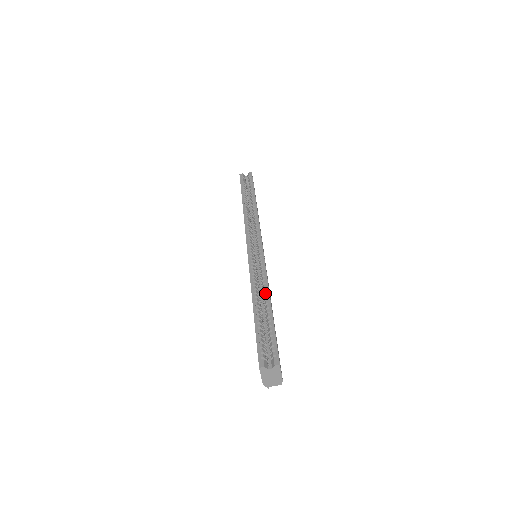
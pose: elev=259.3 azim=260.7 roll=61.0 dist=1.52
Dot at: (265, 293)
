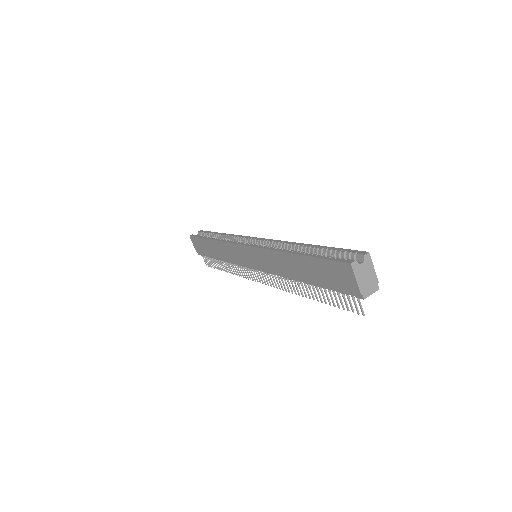
Dot at: (297, 245)
